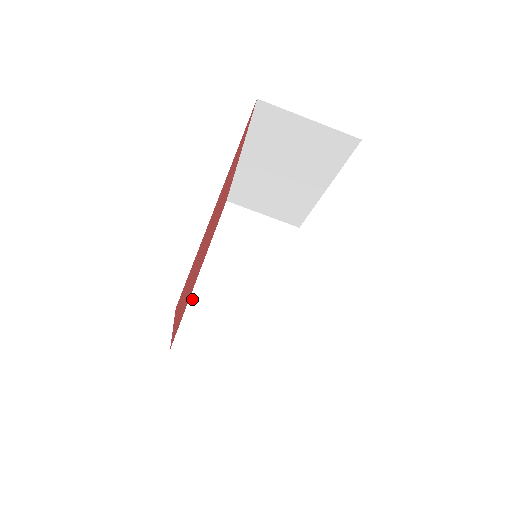
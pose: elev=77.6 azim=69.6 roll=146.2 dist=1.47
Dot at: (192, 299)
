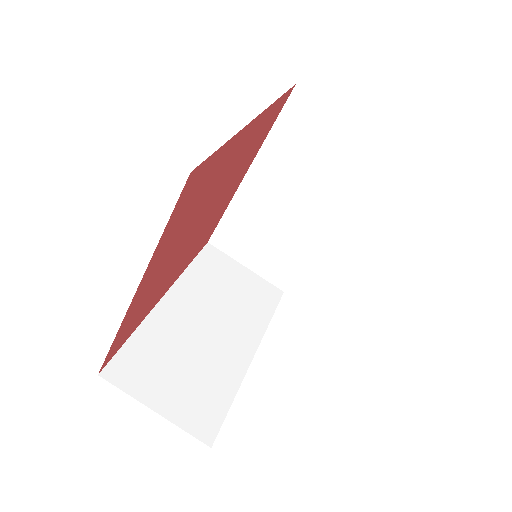
Dot at: (145, 323)
